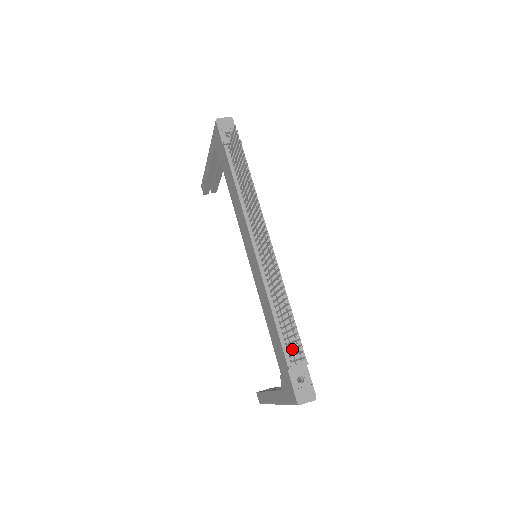
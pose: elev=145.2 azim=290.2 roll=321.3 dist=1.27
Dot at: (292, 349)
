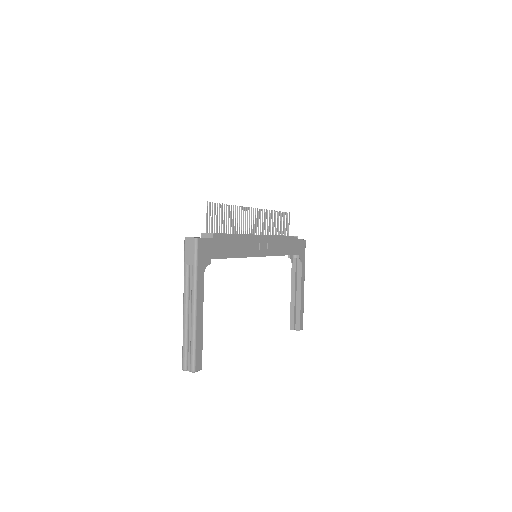
Dot at: (212, 224)
